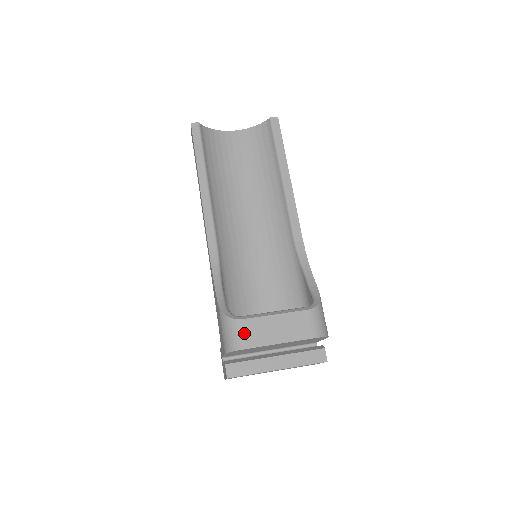
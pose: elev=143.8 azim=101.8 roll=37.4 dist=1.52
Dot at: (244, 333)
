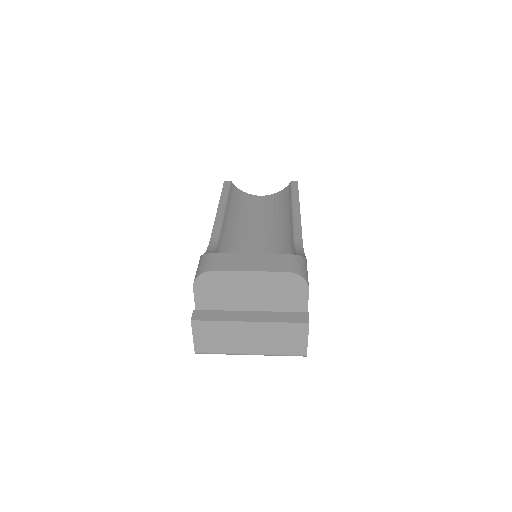
Dot at: (215, 261)
